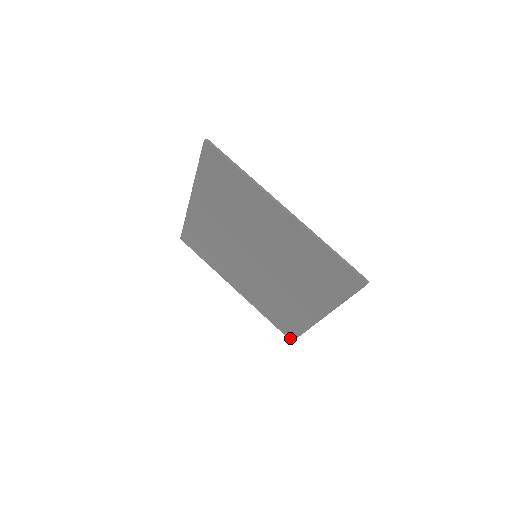
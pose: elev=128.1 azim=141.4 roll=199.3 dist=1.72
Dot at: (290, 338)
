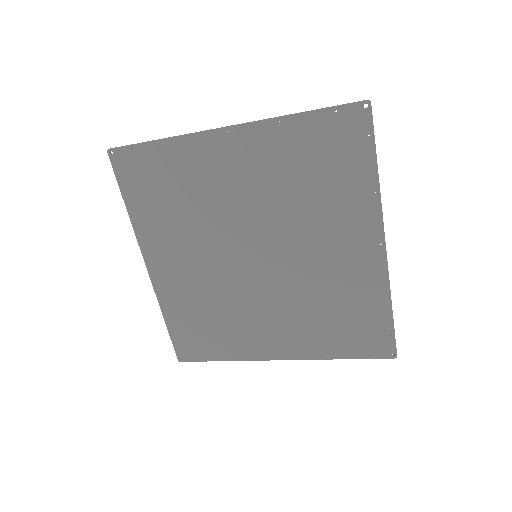
Dot at: (390, 354)
